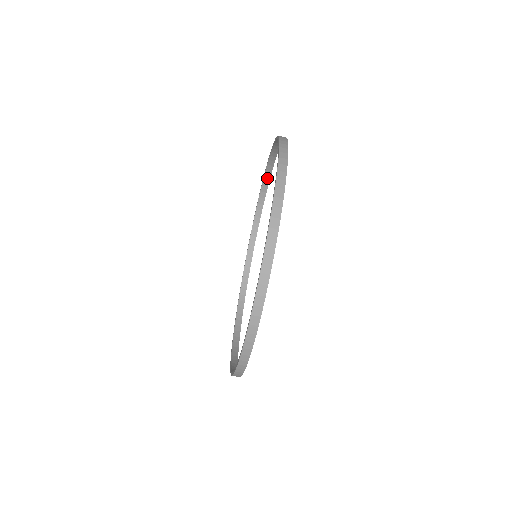
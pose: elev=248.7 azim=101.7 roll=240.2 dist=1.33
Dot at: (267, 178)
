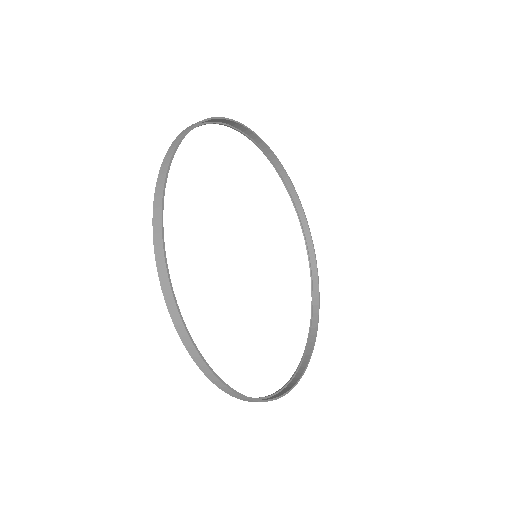
Dot at: (194, 126)
